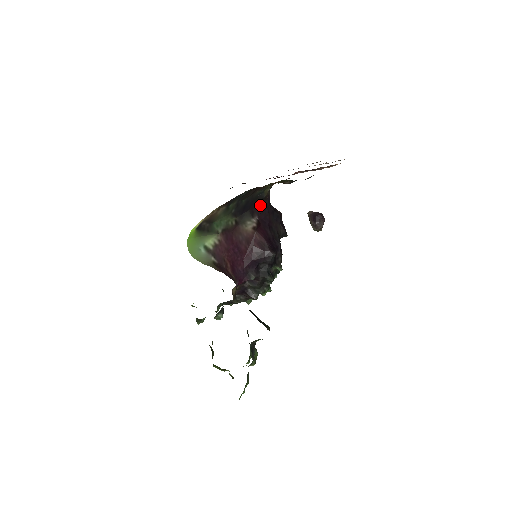
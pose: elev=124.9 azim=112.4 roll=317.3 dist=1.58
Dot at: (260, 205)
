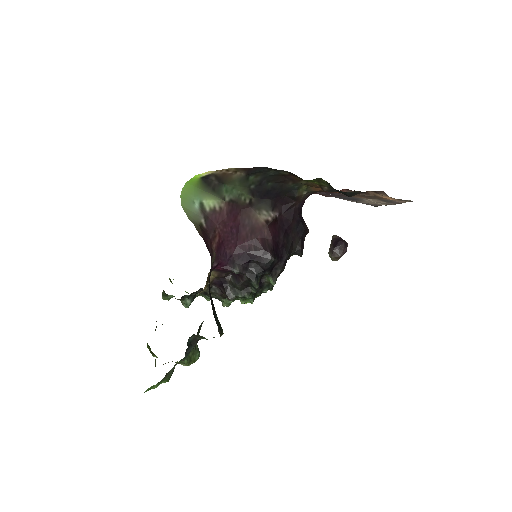
Dot at: (287, 204)
